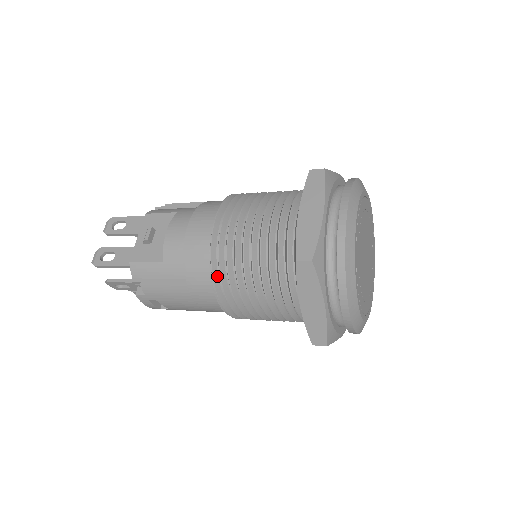
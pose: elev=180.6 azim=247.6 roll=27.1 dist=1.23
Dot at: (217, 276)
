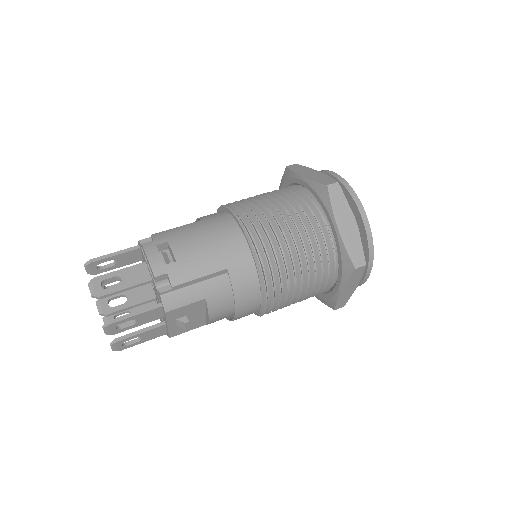
Dot at: occluded
